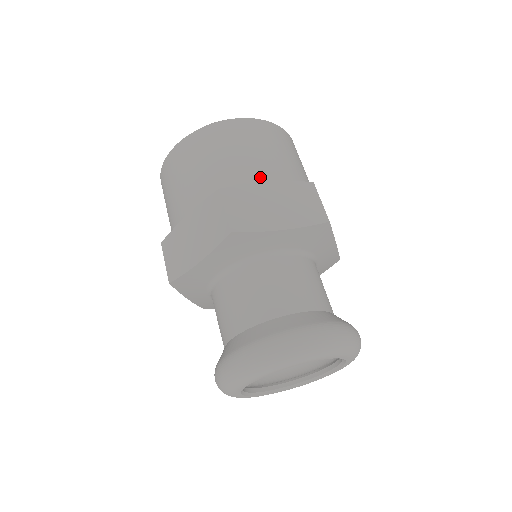
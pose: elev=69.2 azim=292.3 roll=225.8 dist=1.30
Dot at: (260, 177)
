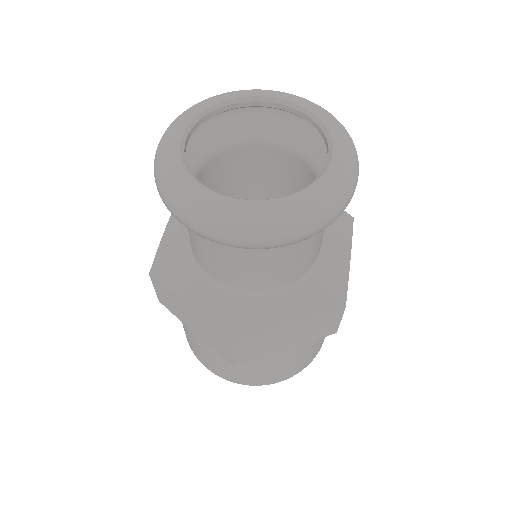
Dot at: occluded
